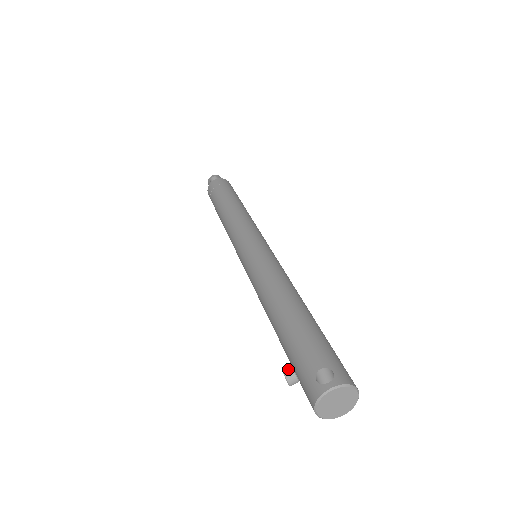
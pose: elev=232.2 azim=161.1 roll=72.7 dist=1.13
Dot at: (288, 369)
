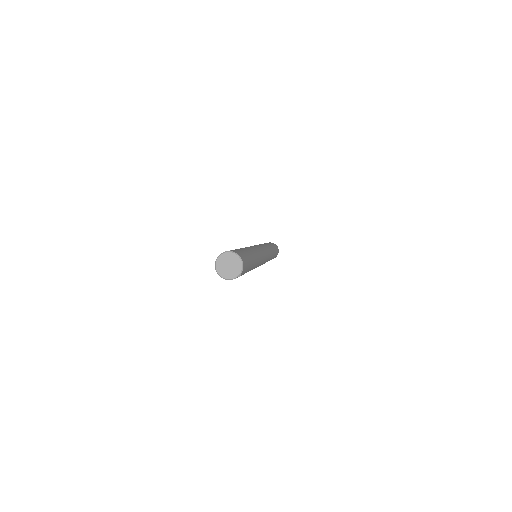
Dot at: occluded
